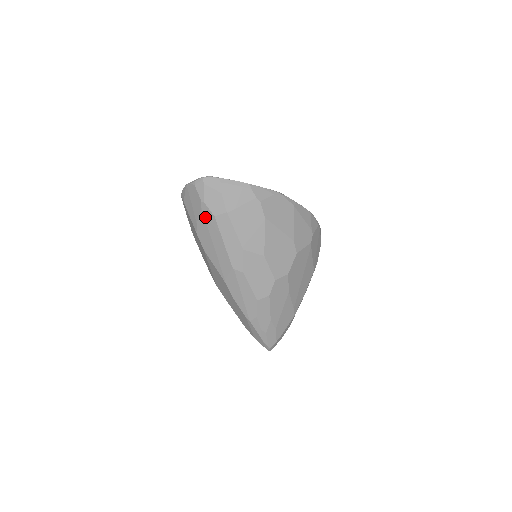
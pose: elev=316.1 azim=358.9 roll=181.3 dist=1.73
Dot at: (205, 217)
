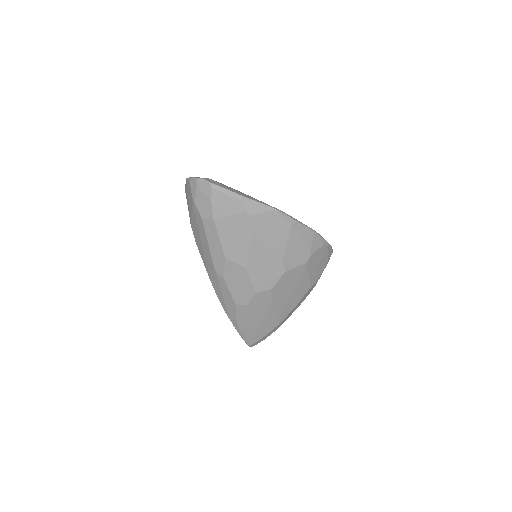
Dot at: (196, 216)
